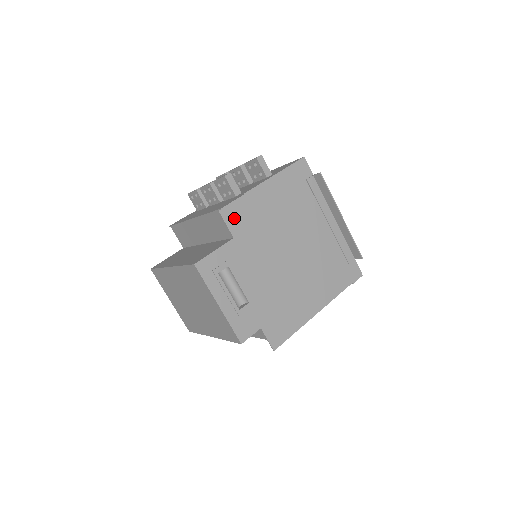
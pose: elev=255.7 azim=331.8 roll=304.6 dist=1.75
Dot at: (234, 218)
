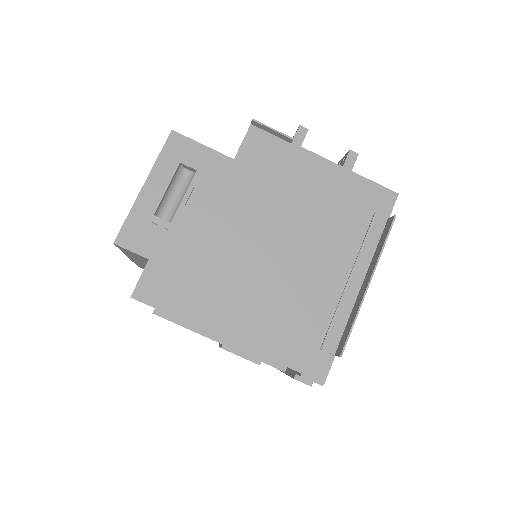
Dot at: (257, 147)
